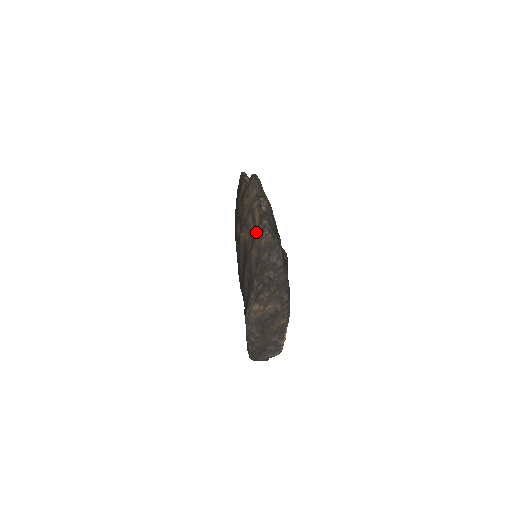
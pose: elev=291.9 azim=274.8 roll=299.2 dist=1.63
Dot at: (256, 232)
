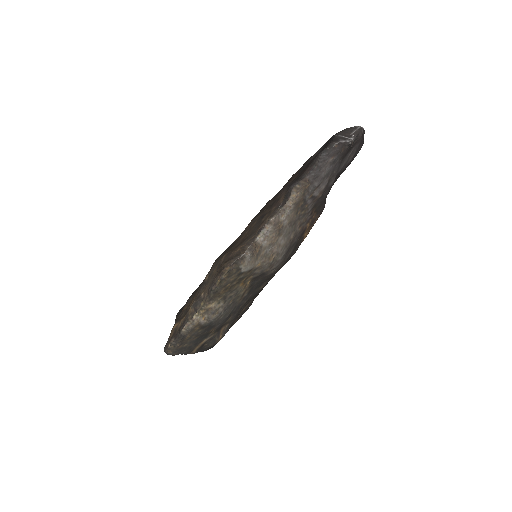
Dot at: (172, 328)
